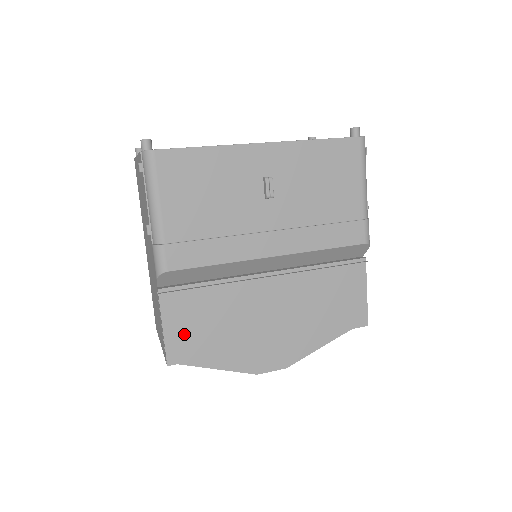
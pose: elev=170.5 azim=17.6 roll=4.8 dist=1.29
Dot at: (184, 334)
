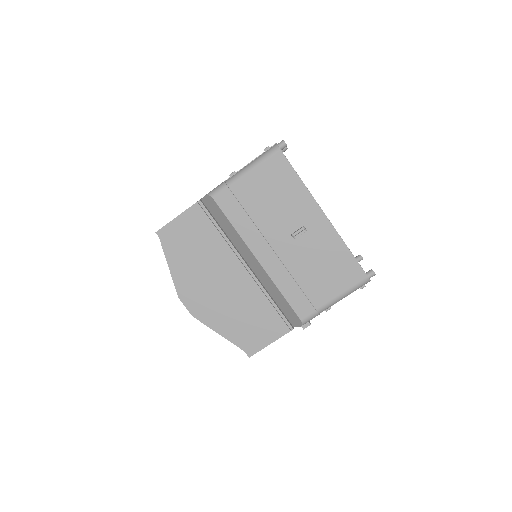
Dot at: (180, 232)
